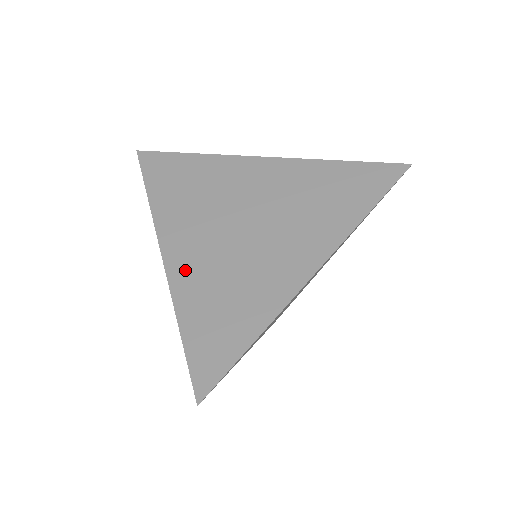
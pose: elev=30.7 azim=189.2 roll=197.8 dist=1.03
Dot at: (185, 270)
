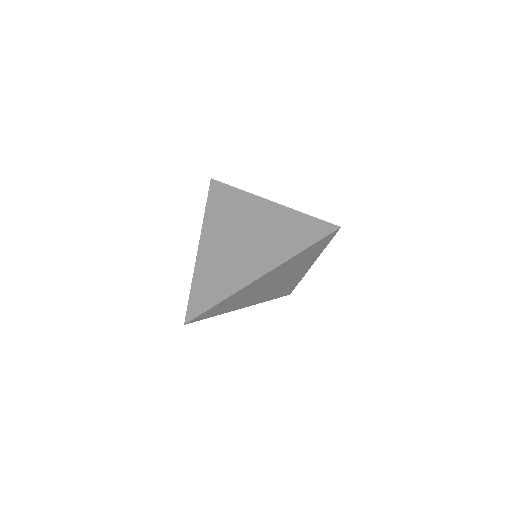
Dot at: (205, 257)
